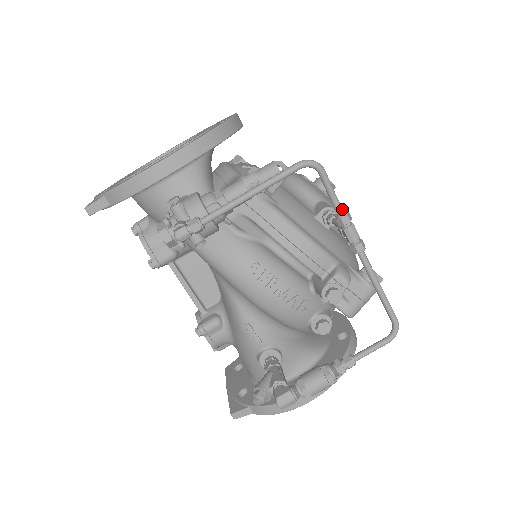
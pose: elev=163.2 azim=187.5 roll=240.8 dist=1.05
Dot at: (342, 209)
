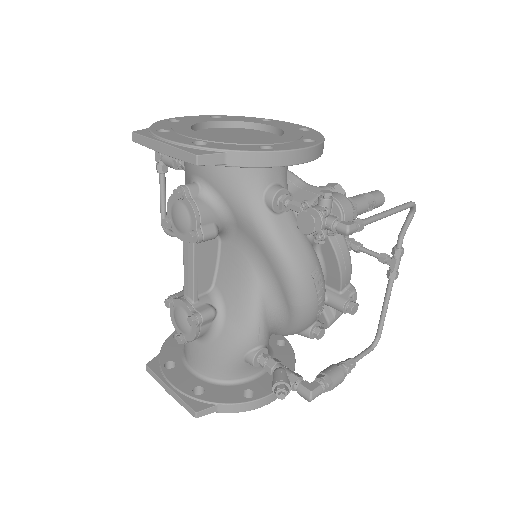
Dot at: occluded
